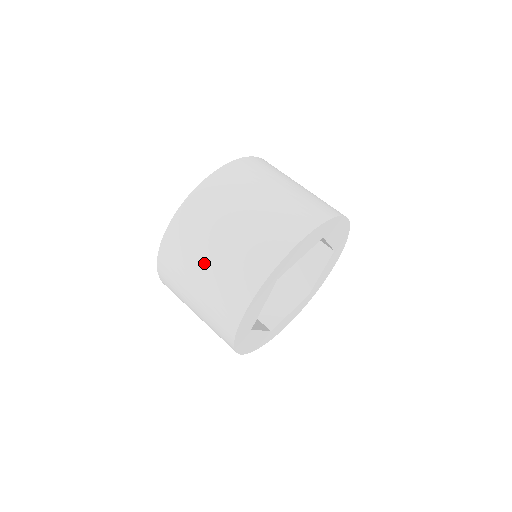
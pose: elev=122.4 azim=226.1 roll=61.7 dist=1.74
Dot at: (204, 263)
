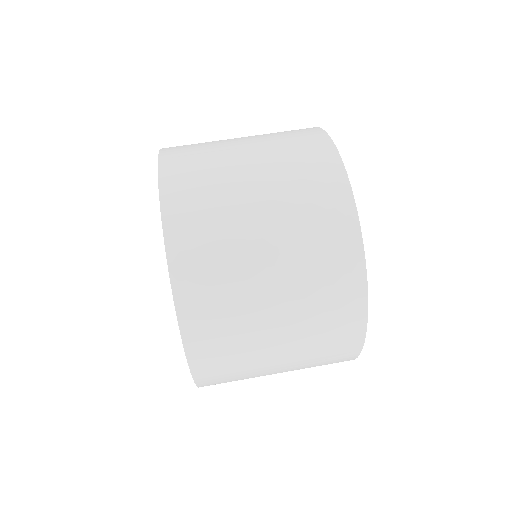
Dot at: (275, 350)
